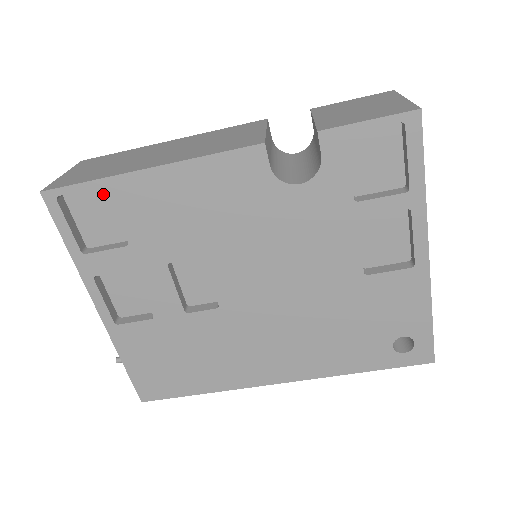
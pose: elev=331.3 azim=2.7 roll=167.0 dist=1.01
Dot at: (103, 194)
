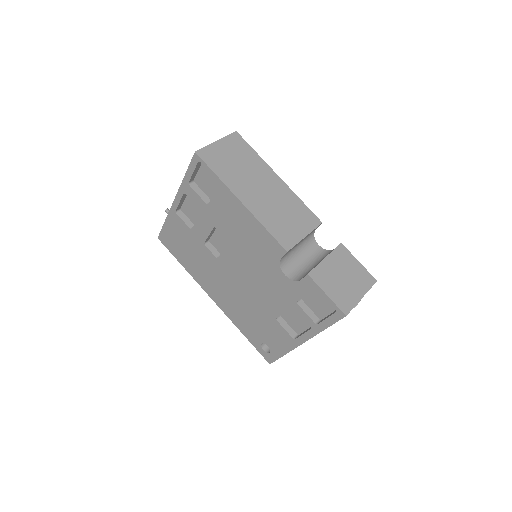
Dot at: occluded
